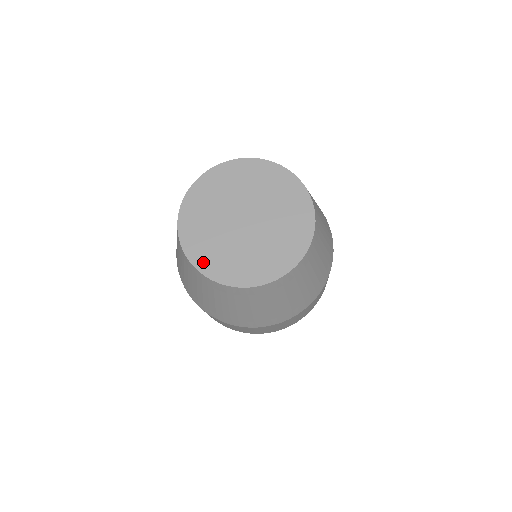
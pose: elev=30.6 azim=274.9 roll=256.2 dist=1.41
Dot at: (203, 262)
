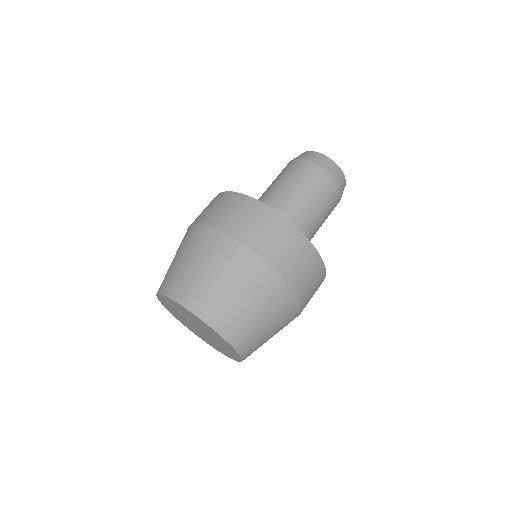
Dot at: (206, 342)
